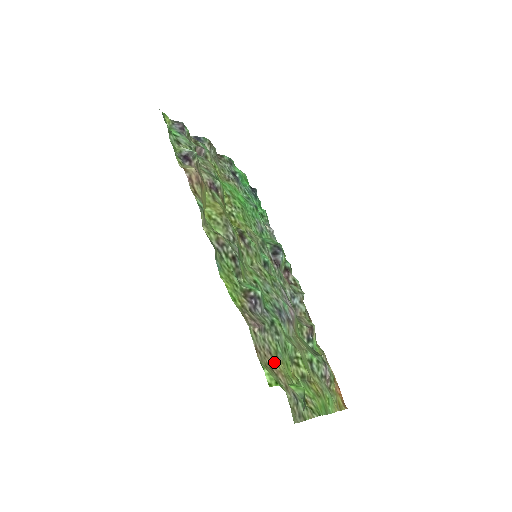
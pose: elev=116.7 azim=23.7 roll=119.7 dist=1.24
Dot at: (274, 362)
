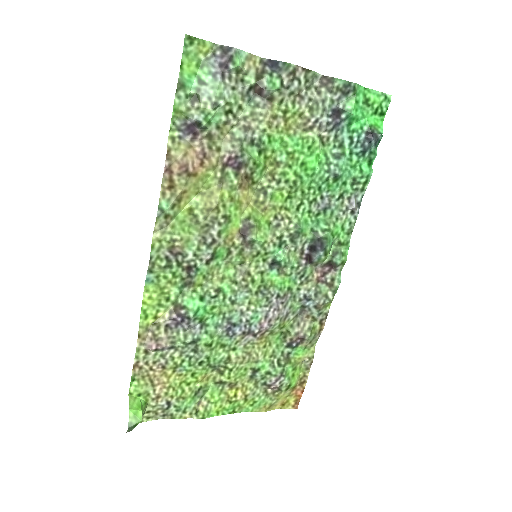
Dot at: (164, 374)
